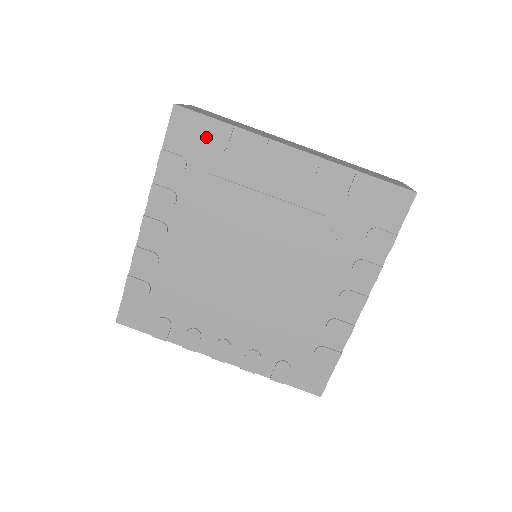
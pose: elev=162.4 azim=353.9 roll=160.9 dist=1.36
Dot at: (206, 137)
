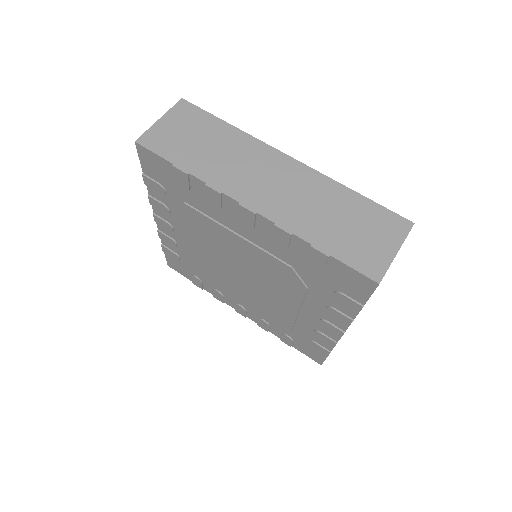
Dot at: (171, 175)
